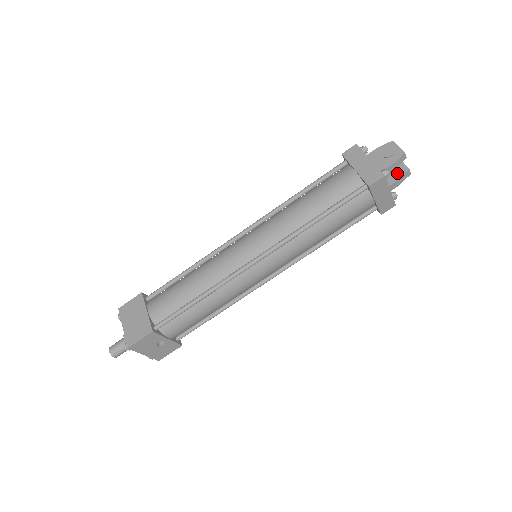
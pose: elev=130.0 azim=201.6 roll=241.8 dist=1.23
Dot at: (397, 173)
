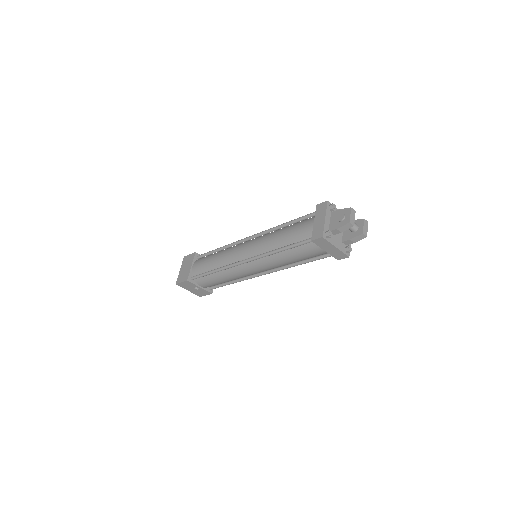
Dot at: (355, 233)
